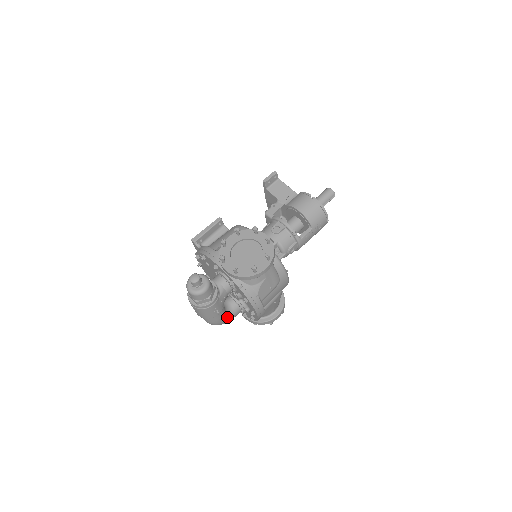
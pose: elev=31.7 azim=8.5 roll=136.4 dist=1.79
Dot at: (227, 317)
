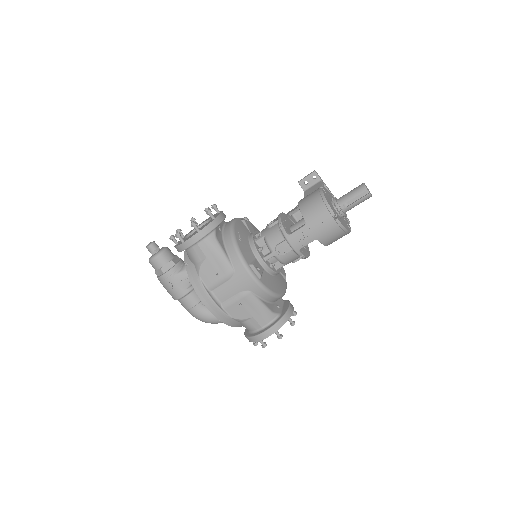
Dot at: (207, 313)
